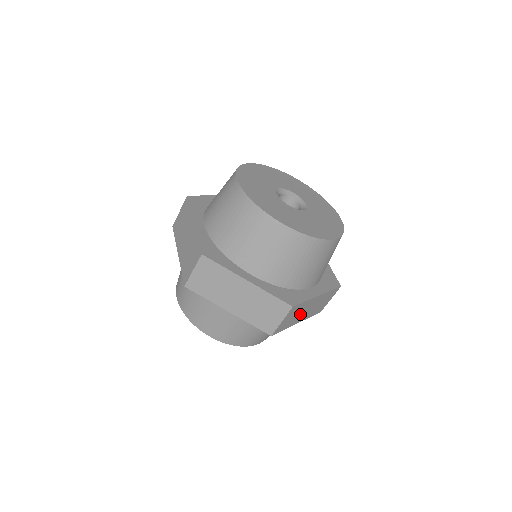
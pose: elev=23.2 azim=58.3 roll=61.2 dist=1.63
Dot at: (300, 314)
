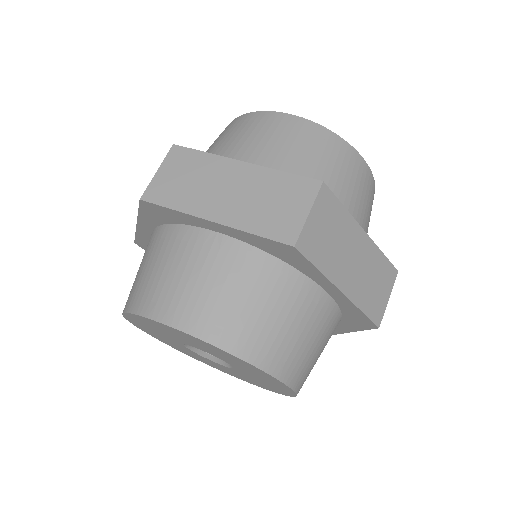
Dot at: occluded
